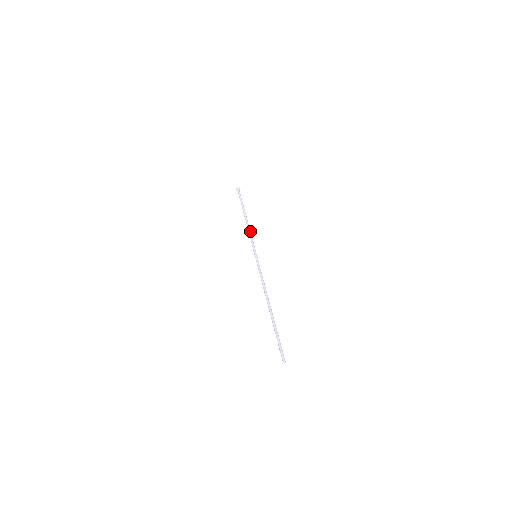
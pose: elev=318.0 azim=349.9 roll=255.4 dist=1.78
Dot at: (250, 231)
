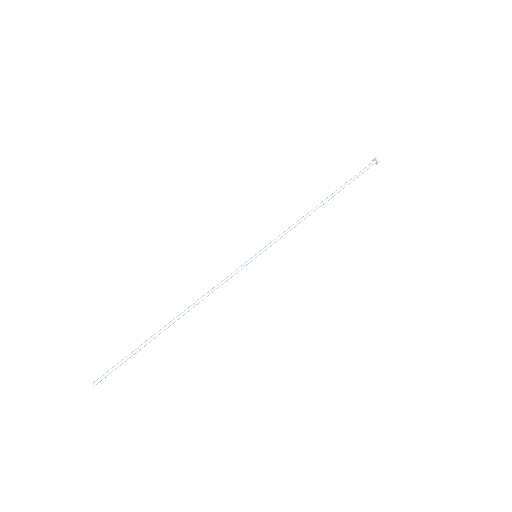
Dot at: (299, 222)
